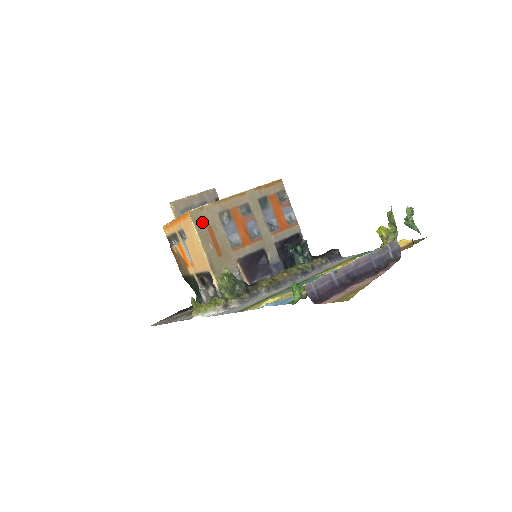
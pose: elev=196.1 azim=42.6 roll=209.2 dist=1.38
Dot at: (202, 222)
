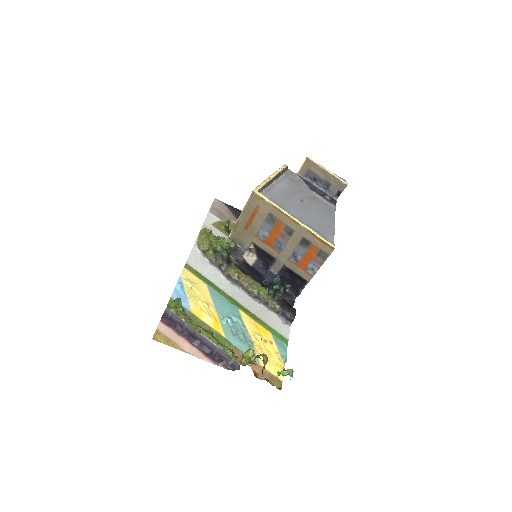
Dot at: (255, 204)
